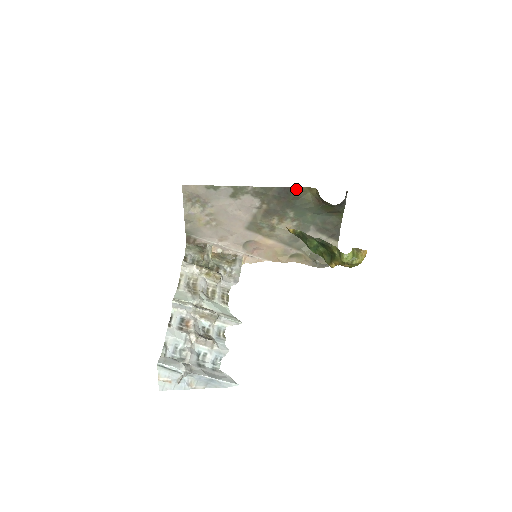
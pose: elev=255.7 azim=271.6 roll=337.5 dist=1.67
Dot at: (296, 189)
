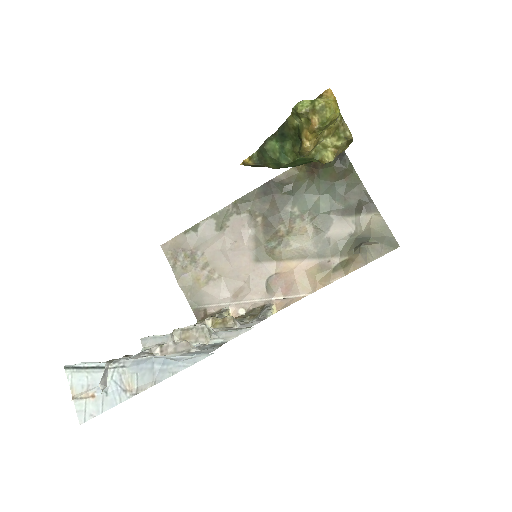
Dot at: (281, 177)
